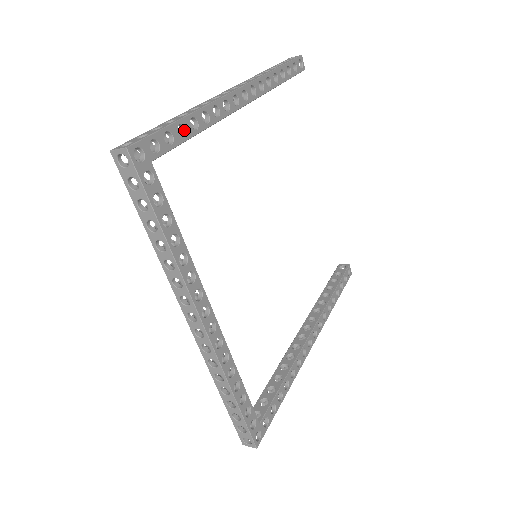
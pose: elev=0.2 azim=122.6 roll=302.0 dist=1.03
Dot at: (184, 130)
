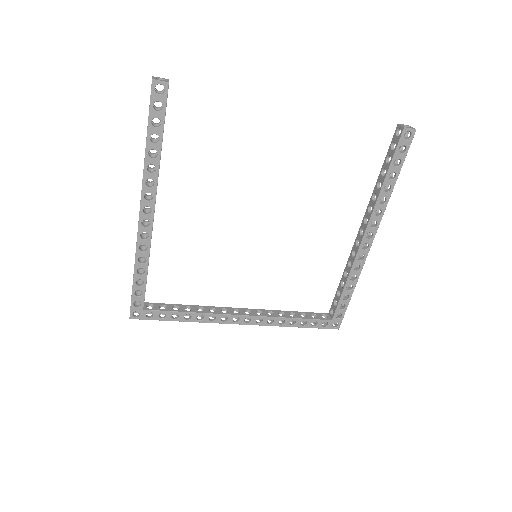
Dot at: (141, 279)
